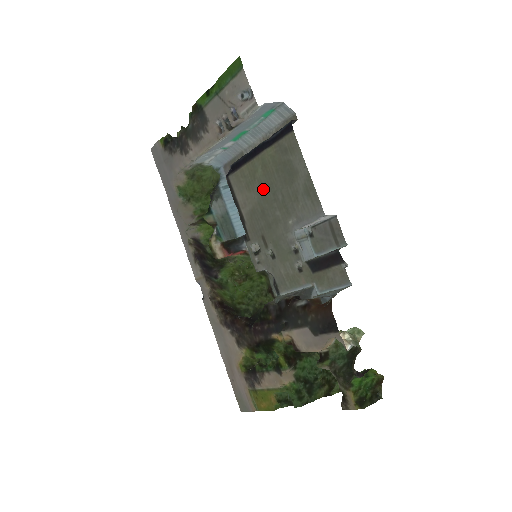
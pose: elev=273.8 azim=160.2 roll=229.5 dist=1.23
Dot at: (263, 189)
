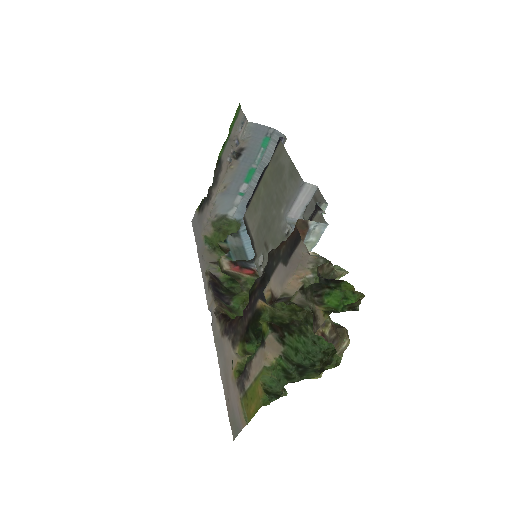
Dot at: (264, 202)
